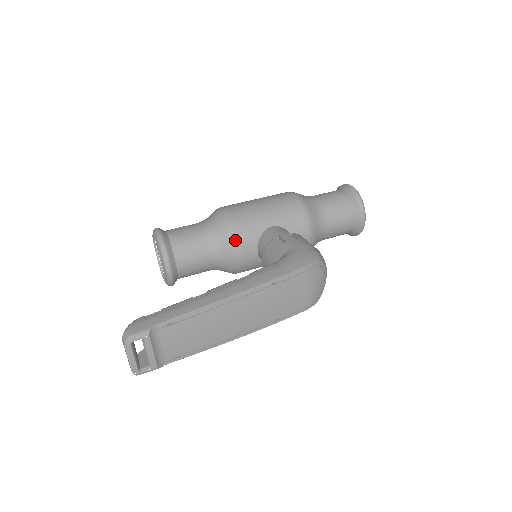
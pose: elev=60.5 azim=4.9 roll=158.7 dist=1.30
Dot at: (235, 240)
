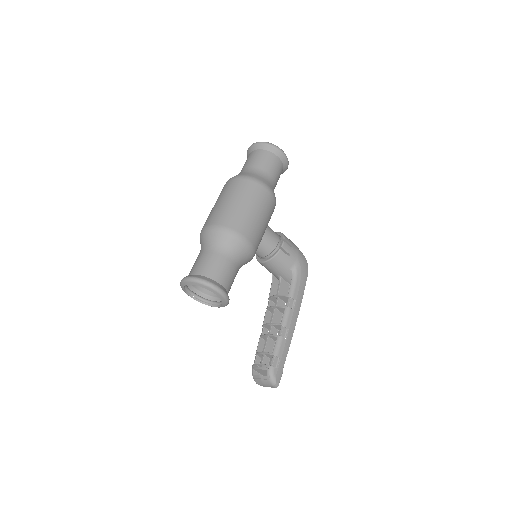
Dot at: occluded
